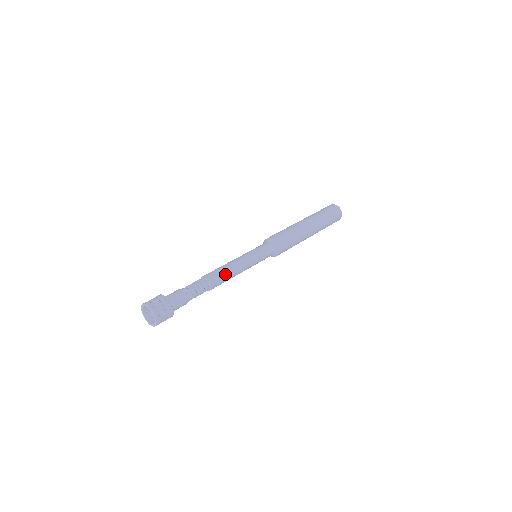
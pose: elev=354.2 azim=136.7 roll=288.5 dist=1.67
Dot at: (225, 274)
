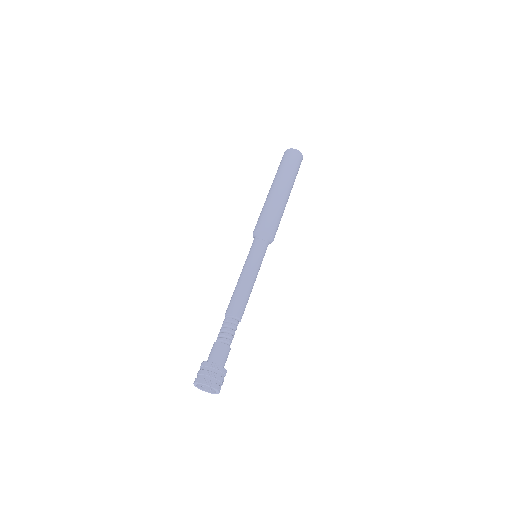
Dot at: (243, 297)
